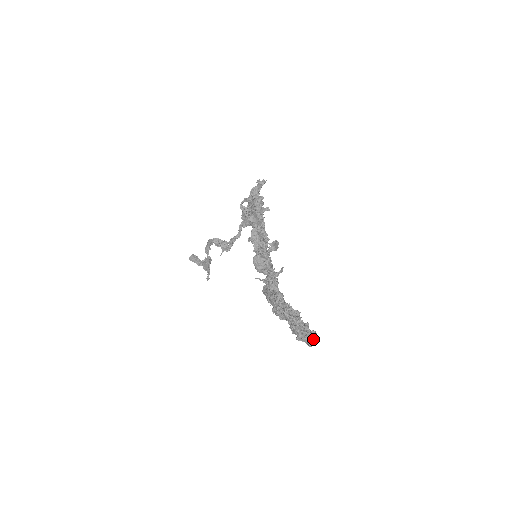
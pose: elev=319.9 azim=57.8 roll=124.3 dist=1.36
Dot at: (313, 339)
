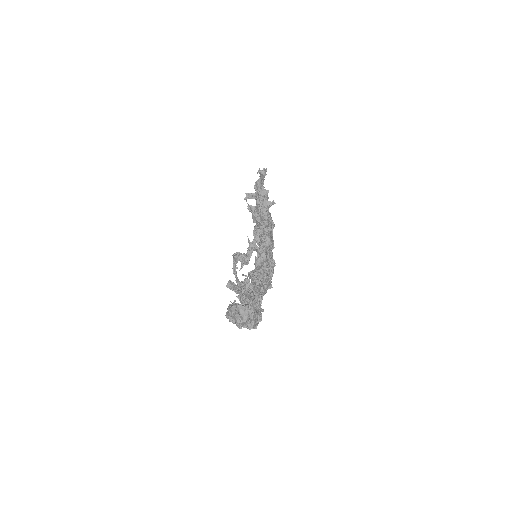
Dot at: (234, 312)
